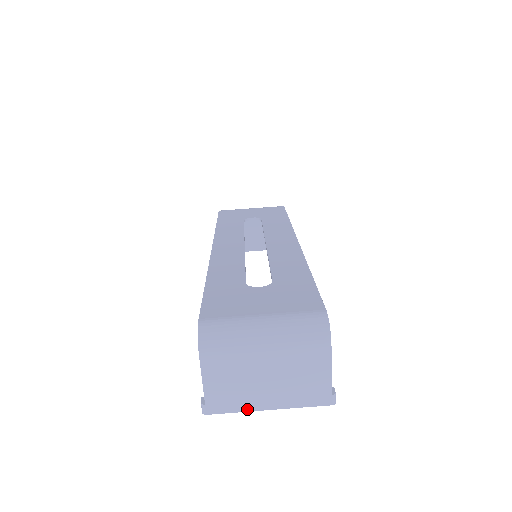
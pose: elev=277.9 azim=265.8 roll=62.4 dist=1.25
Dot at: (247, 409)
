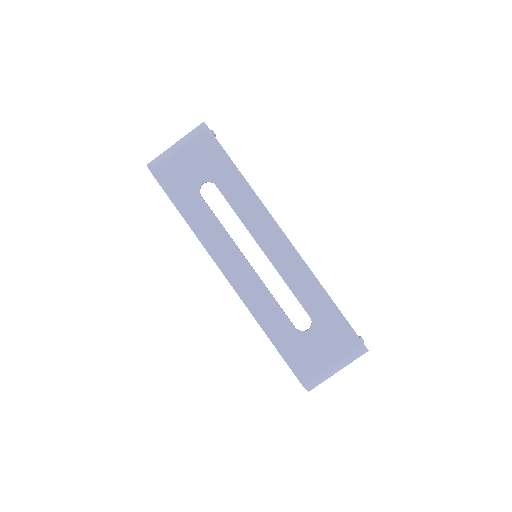
Dot at: occluded
